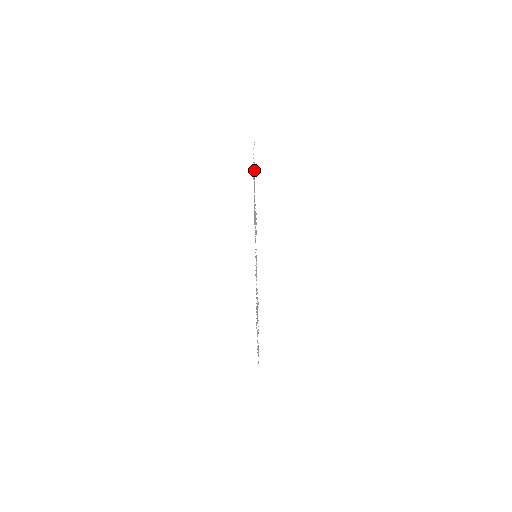
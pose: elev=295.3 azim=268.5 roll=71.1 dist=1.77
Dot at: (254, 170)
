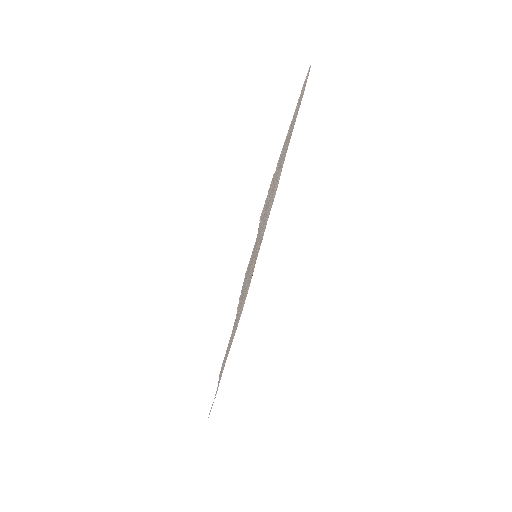
Dot at: occluded
